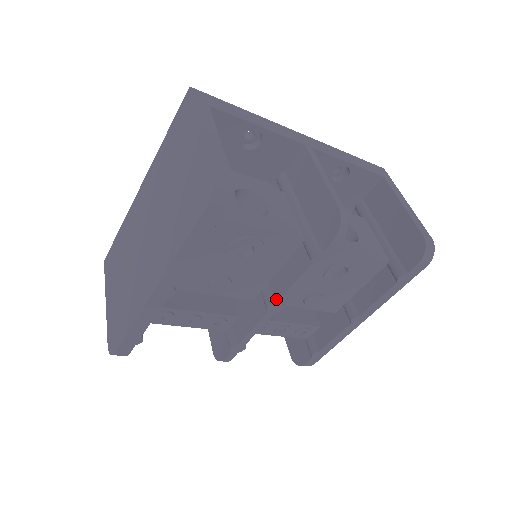
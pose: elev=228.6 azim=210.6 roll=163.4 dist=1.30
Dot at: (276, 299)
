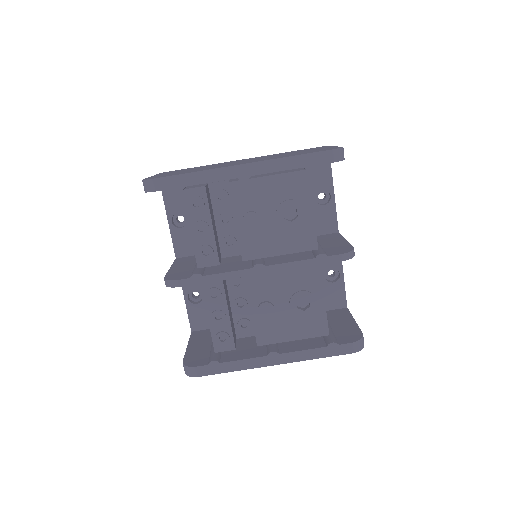
Dot at: (267, 265)
